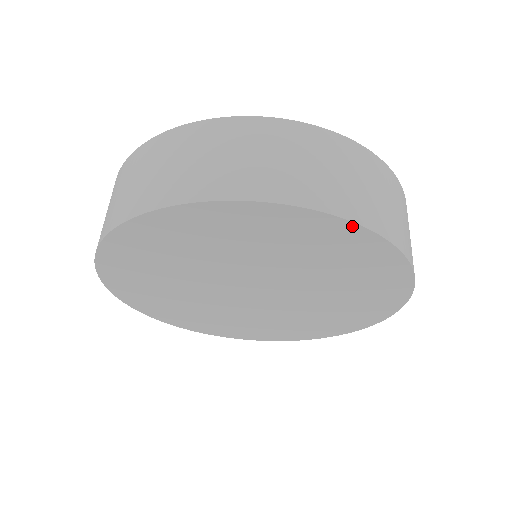
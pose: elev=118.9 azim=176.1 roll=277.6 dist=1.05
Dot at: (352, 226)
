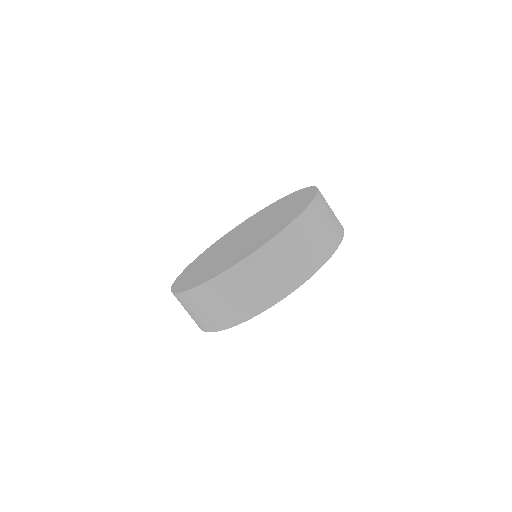
Dot at: (316, 271)
